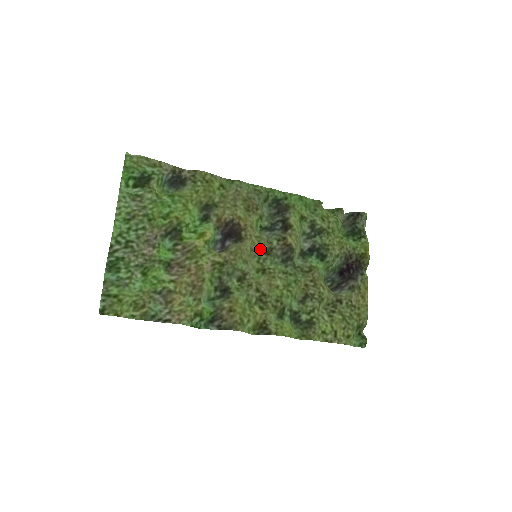
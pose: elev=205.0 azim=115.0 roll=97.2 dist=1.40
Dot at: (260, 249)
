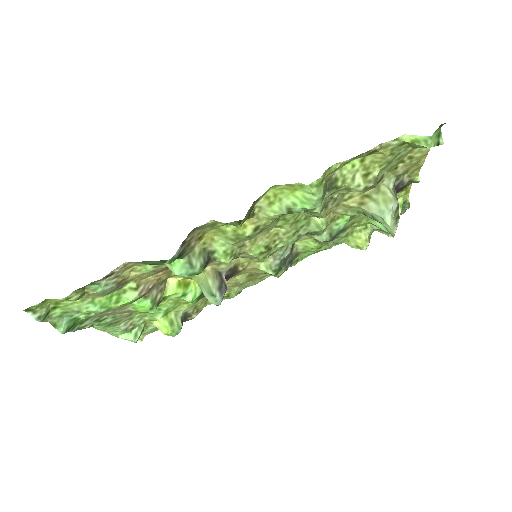
Dot at: occluded
